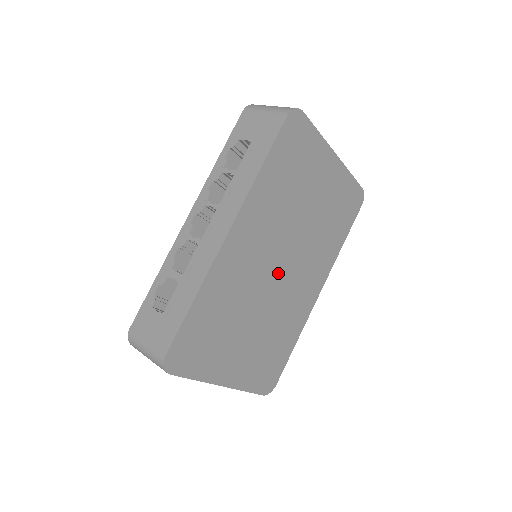
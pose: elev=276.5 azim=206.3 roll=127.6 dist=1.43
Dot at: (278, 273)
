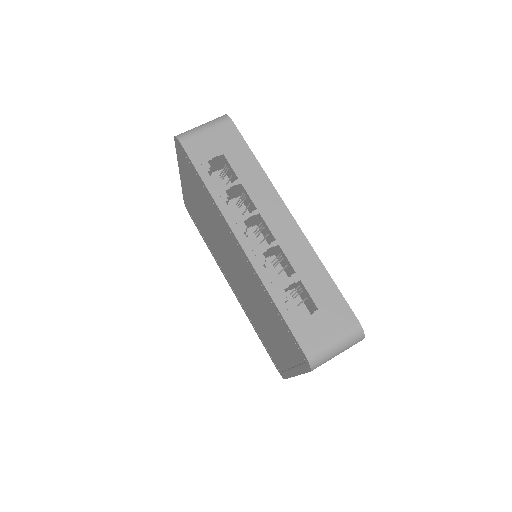
Dot at: occluded
